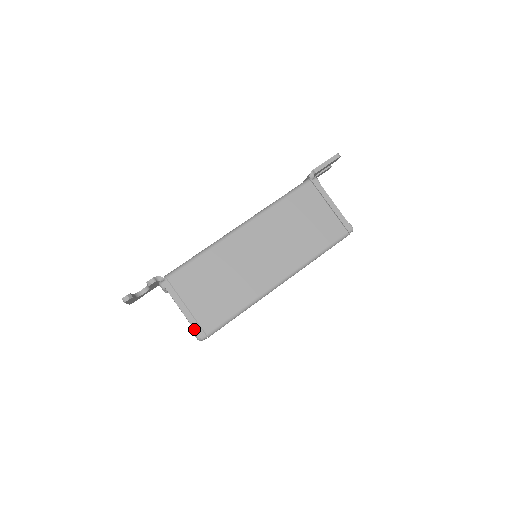
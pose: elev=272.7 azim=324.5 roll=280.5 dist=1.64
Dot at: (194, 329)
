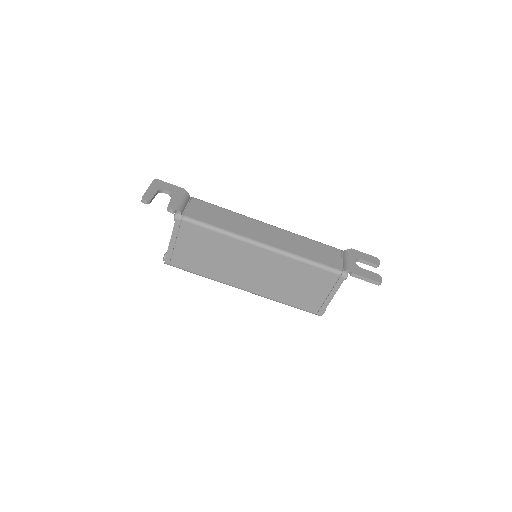
Dot at: (166, 256)
